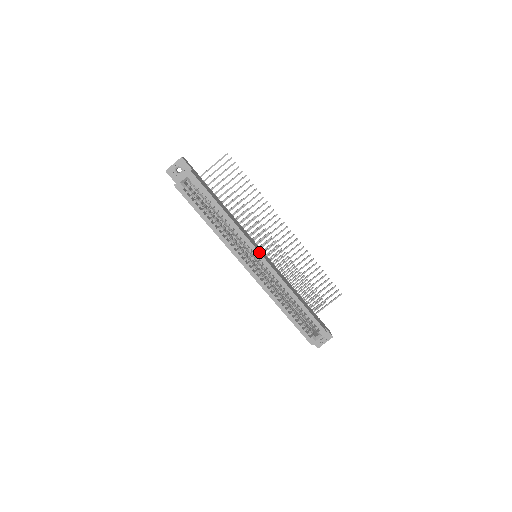
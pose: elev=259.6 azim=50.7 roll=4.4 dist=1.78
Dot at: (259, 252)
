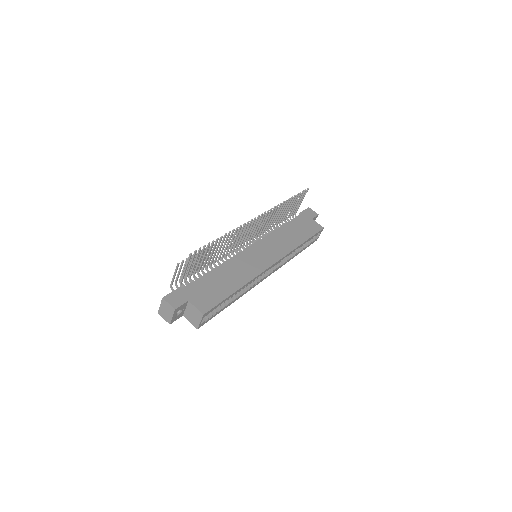
Dot at: (271, 266)
